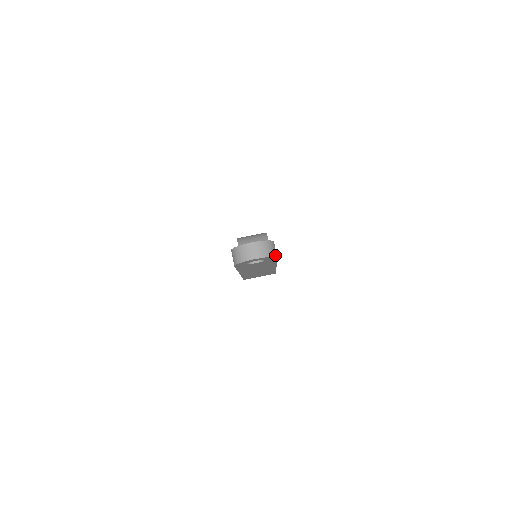
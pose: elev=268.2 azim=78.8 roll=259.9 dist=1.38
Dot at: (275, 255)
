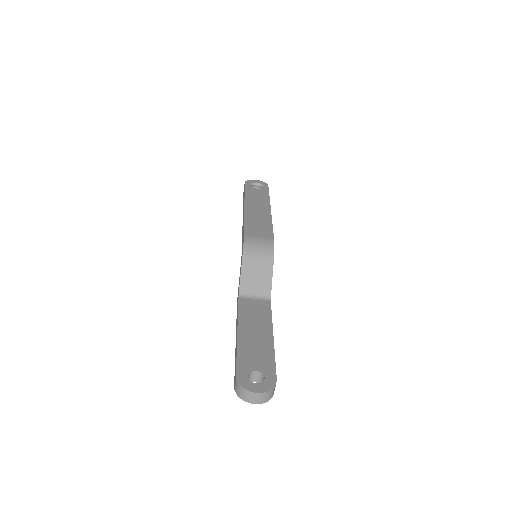
Dot at: (273, 394)
